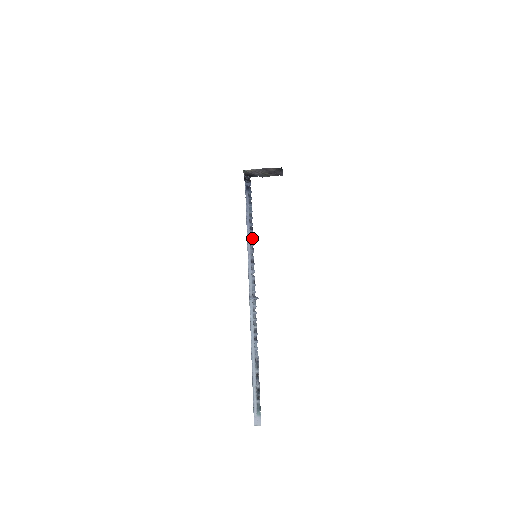
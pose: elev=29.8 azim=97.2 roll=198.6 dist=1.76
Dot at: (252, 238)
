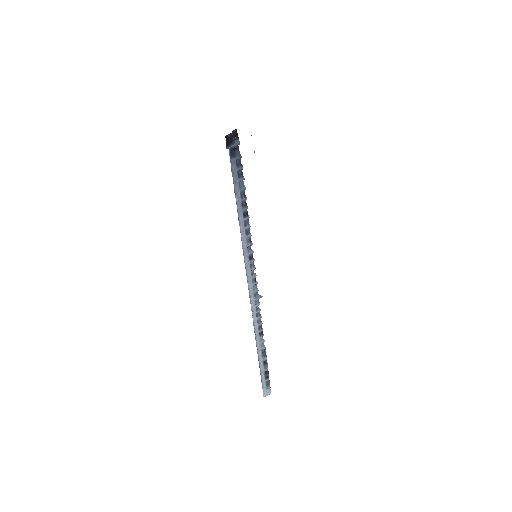
Dot at: (248, 228)
